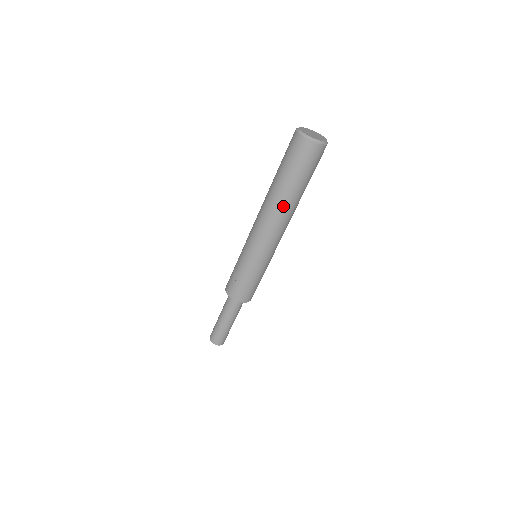
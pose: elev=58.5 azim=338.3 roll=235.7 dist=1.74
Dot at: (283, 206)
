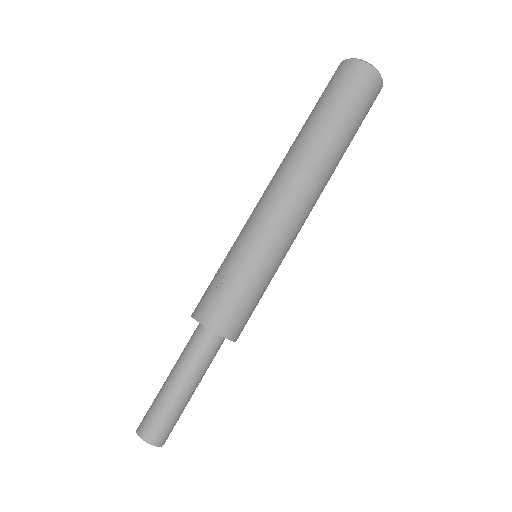
Dot at: (324, 161)
